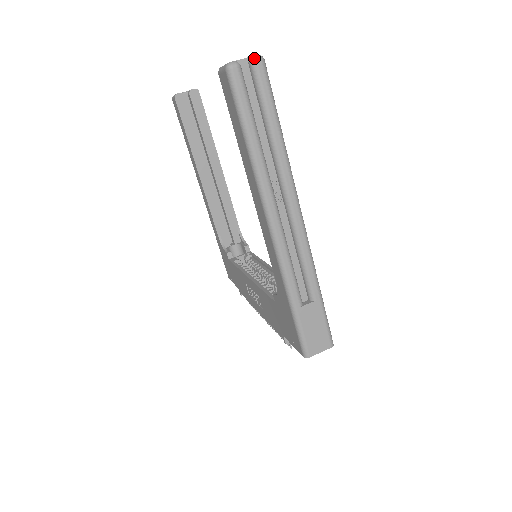
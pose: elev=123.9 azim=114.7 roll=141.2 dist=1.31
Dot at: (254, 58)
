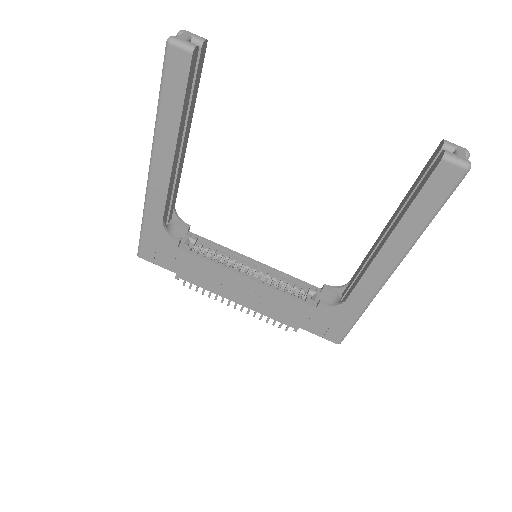
Dot at: occluded
